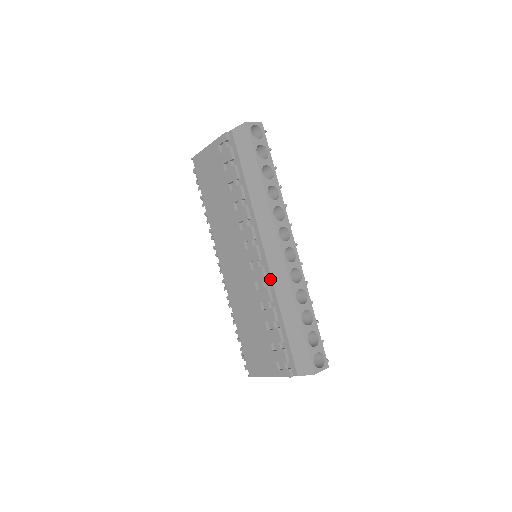
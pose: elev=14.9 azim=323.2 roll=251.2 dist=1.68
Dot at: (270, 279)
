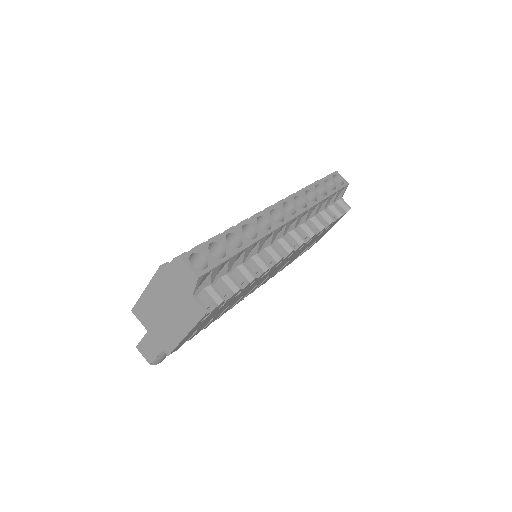
Dot at: occluded
